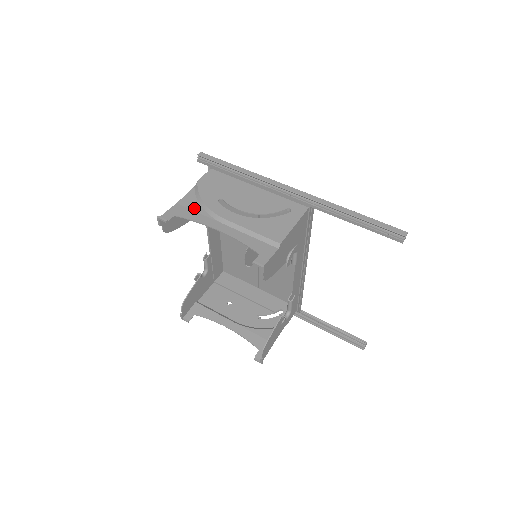
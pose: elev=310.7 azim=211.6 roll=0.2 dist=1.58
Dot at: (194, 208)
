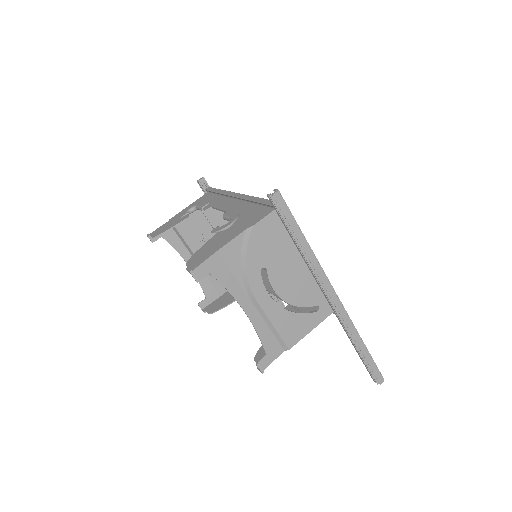
Dot at: (233, 267)
